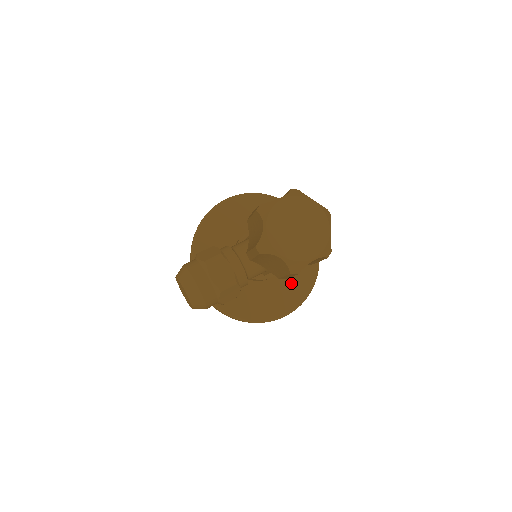
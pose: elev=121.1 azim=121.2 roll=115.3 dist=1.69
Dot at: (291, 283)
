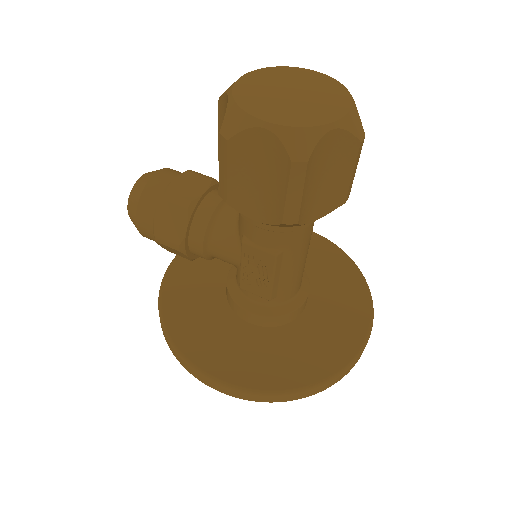
Dot at: (265, 355)
